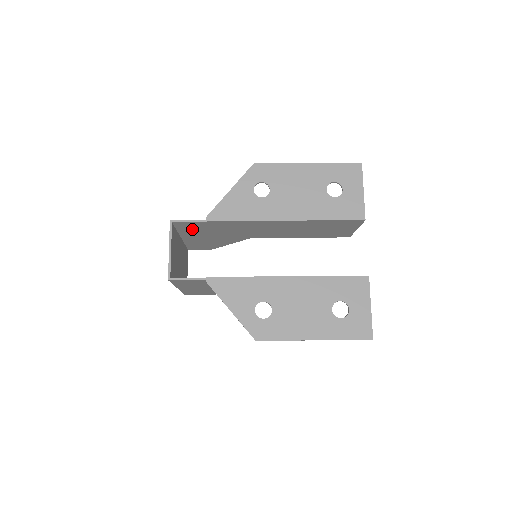
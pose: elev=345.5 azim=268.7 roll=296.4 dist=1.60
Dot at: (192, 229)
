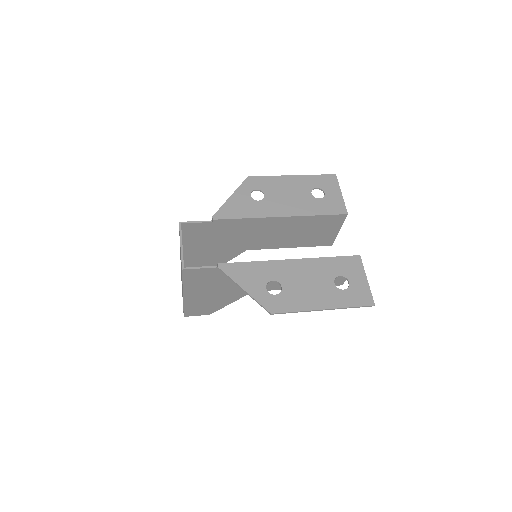
Dot at: (196, 236)
